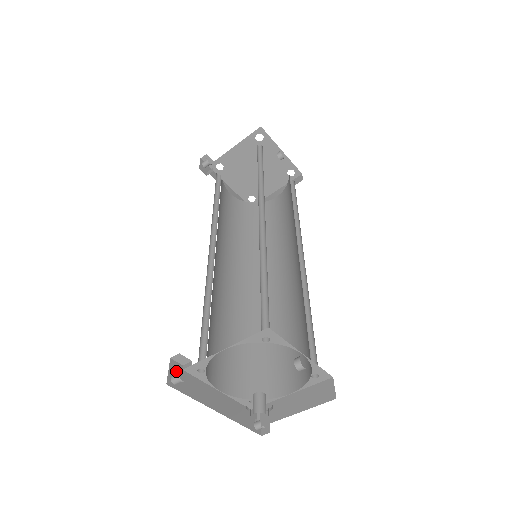
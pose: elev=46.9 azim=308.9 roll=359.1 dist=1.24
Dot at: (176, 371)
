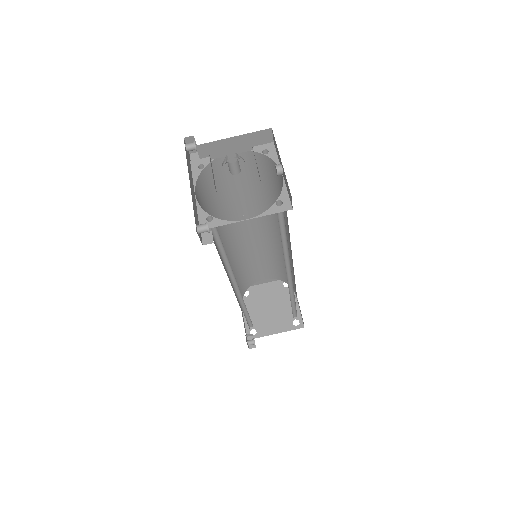
Dot at: (188, 154)
